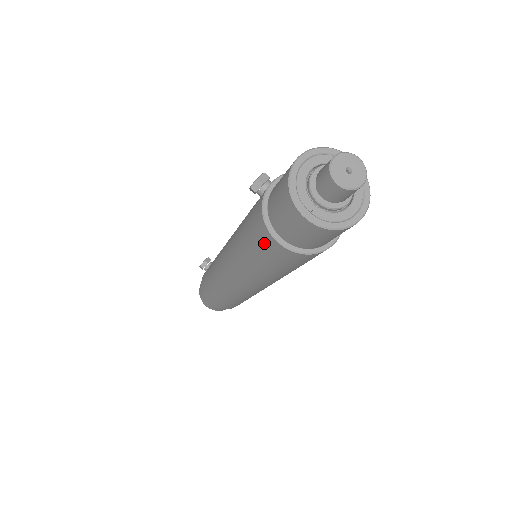
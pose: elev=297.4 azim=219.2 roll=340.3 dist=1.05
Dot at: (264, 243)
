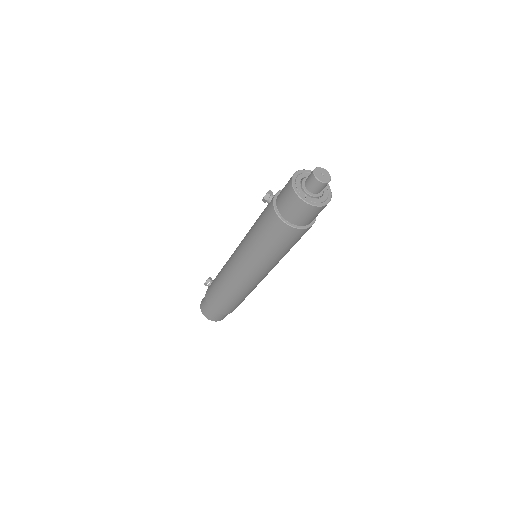
Dot at: (275, 227)
